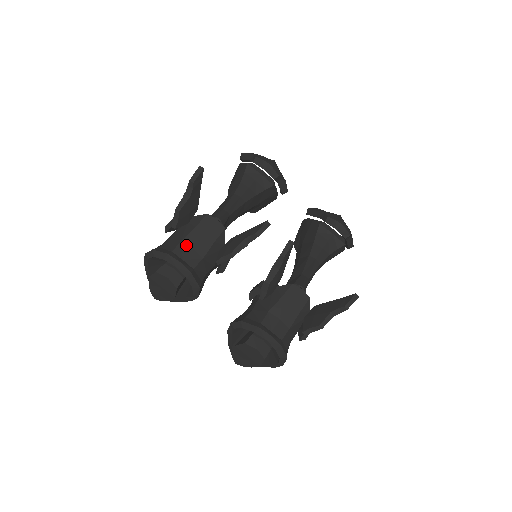
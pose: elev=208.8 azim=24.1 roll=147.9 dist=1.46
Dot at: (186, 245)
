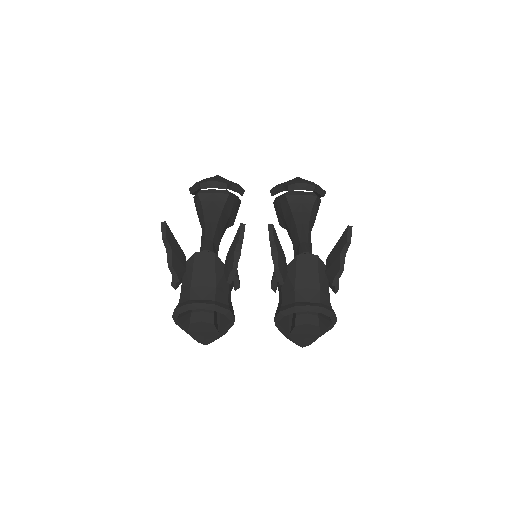
Dot at: (196, 287)
